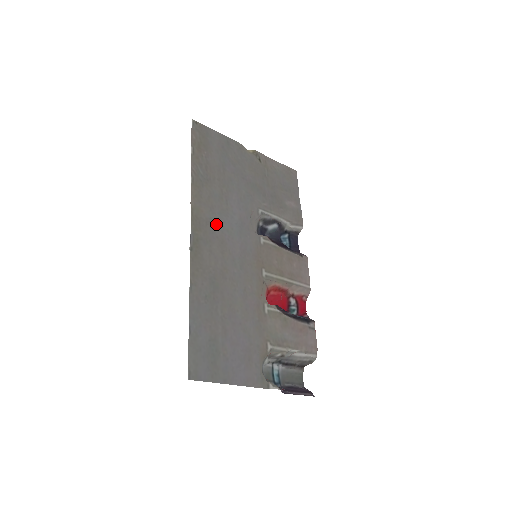
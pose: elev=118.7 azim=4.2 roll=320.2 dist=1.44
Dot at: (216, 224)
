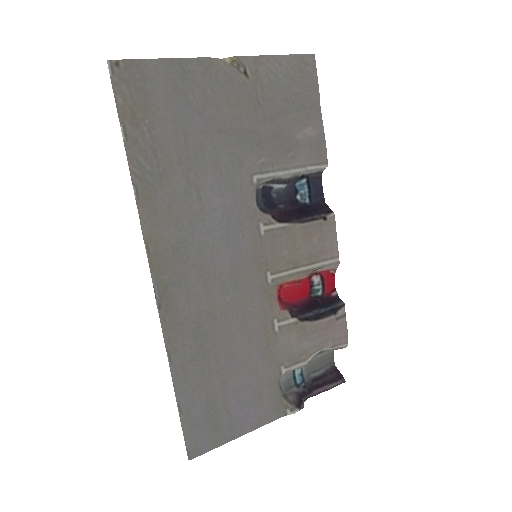
Dot at: (188, 245)
